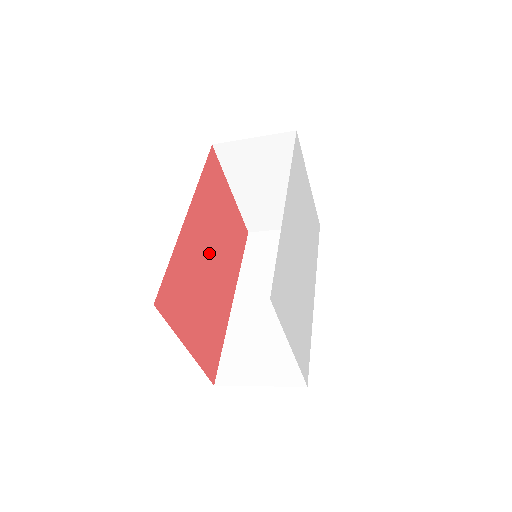
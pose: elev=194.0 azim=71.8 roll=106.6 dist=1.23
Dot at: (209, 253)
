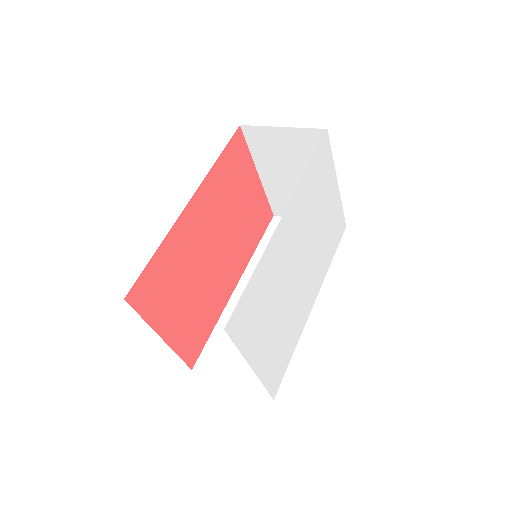
Dot at: (212, 242)
